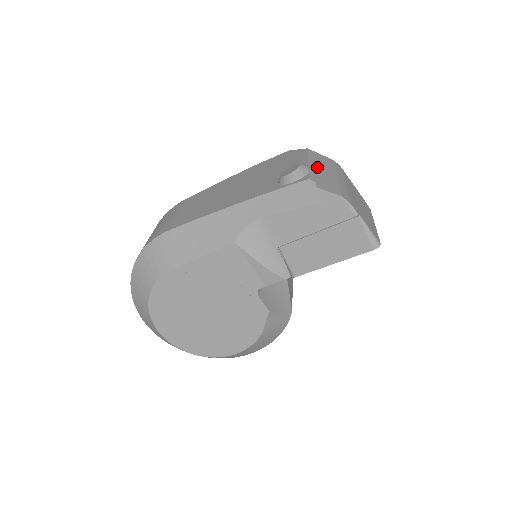
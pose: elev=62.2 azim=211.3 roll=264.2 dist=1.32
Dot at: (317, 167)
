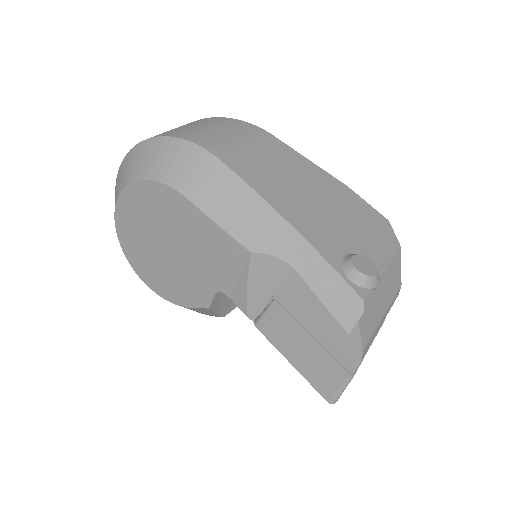
Dot at: (384, 286)
